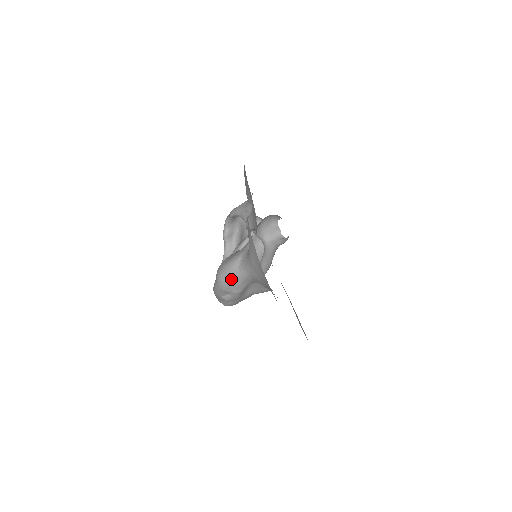
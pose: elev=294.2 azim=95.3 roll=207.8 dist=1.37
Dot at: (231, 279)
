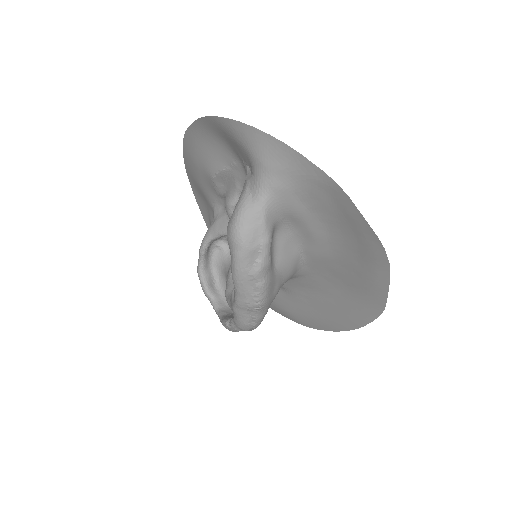
Dot at: (251, 221)
